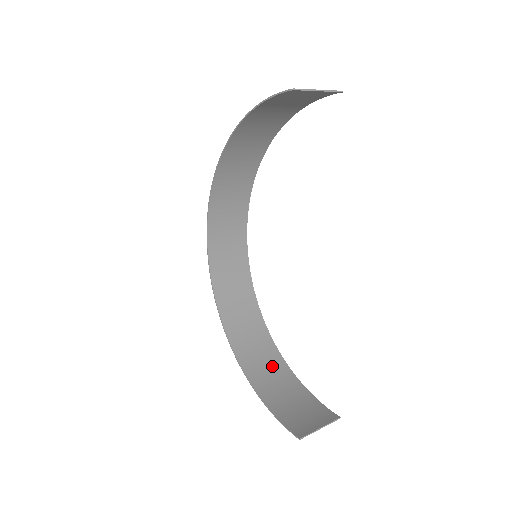
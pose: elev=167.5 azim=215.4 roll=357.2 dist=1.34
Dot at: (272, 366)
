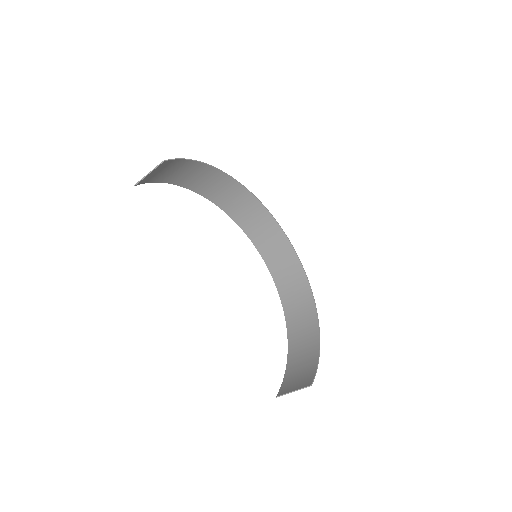
Dot at: (308, 334)
